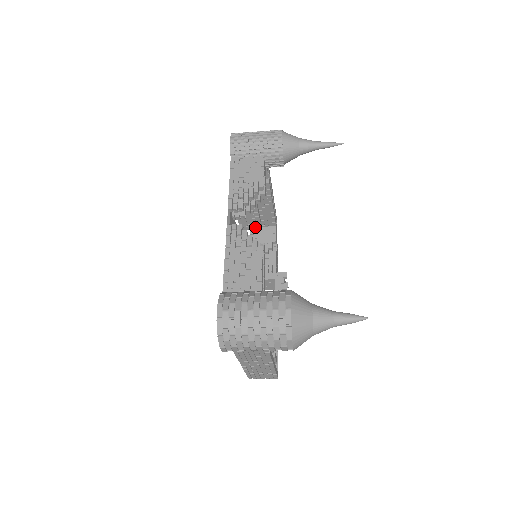
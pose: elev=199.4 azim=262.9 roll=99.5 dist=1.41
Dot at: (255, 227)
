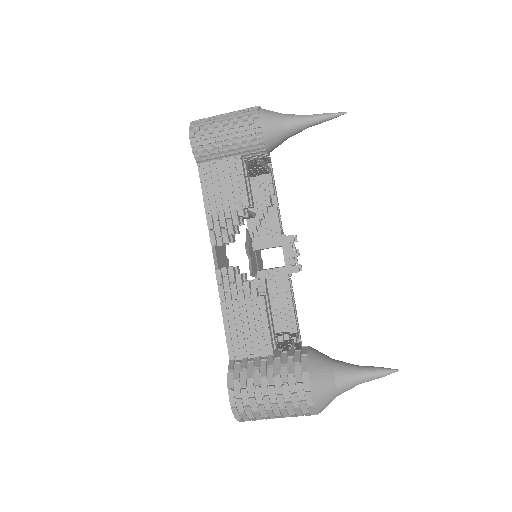
Dot at: (247, 218)
